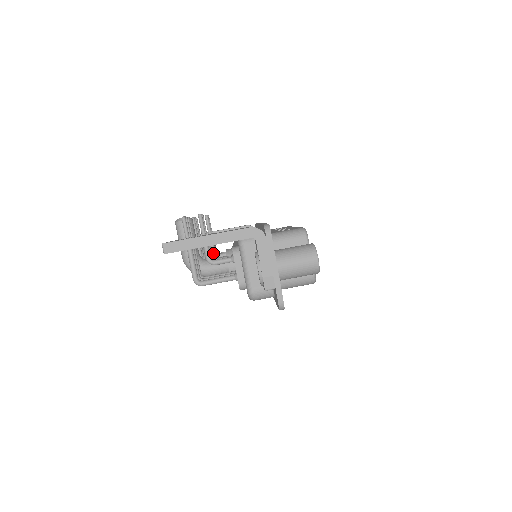
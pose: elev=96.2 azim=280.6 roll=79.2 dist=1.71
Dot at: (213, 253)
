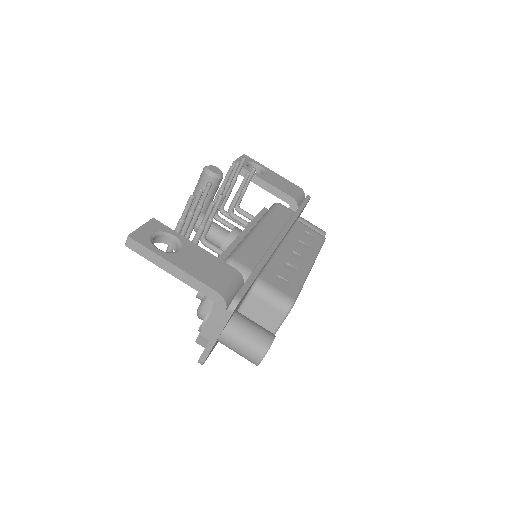
Dot at: (229, 210)
